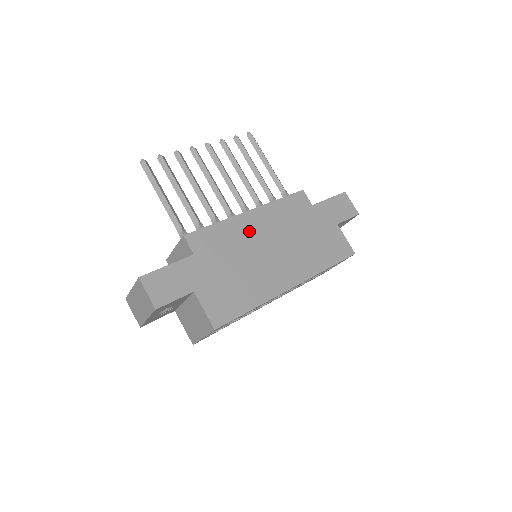
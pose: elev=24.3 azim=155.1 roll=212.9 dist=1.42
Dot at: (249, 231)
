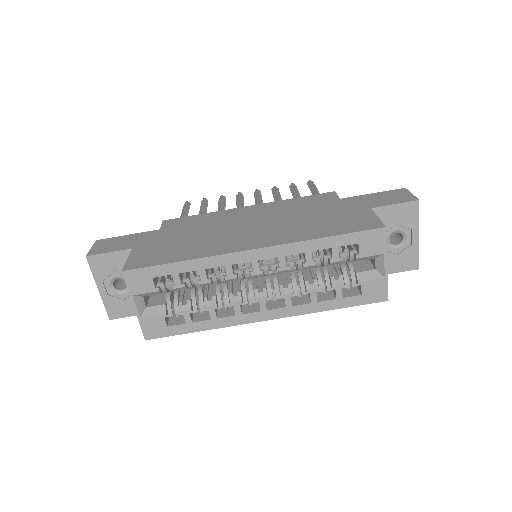
Dot at: (235, 216)
